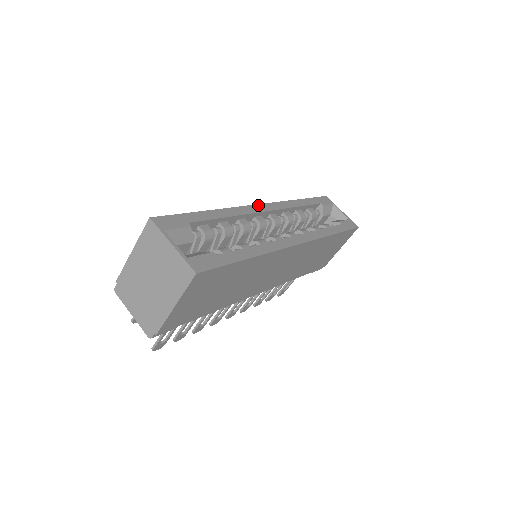
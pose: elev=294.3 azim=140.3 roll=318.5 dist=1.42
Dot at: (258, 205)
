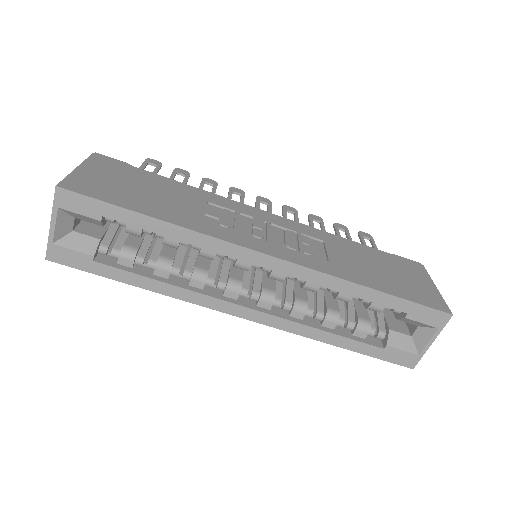
Dot at: (260, 254)
